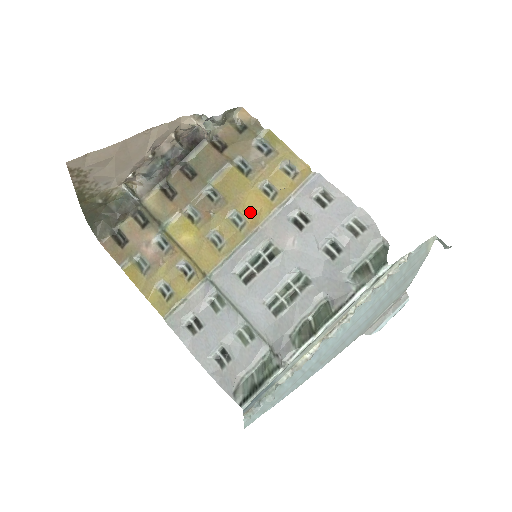
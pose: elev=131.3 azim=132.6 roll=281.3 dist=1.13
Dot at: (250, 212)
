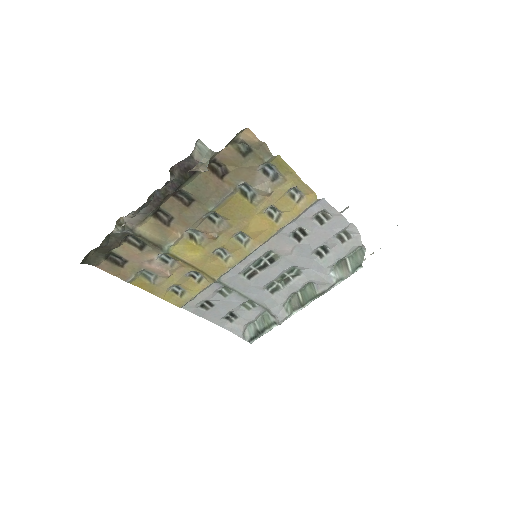
Dot at: (255, 233)
